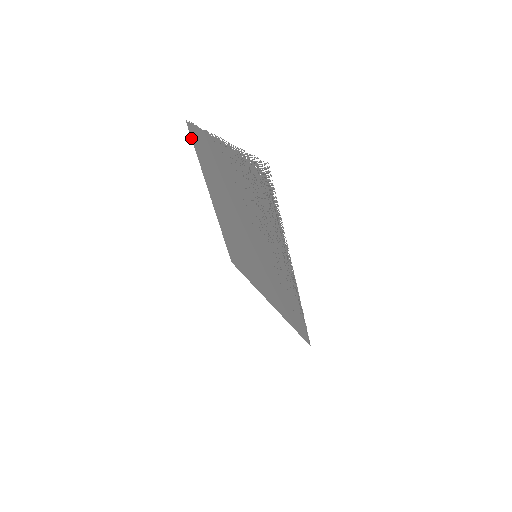
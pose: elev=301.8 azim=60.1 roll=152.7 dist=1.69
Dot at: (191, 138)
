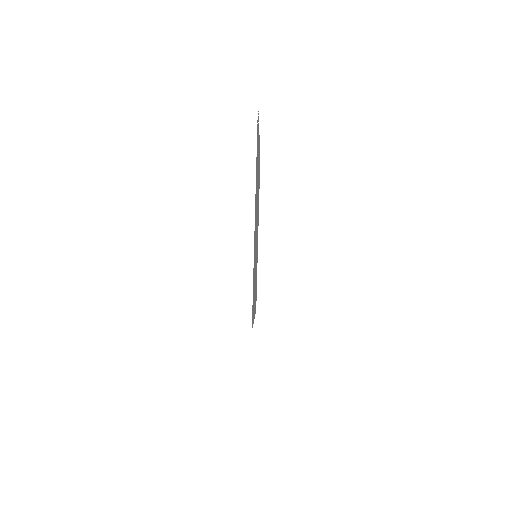
Dot at: occluded
